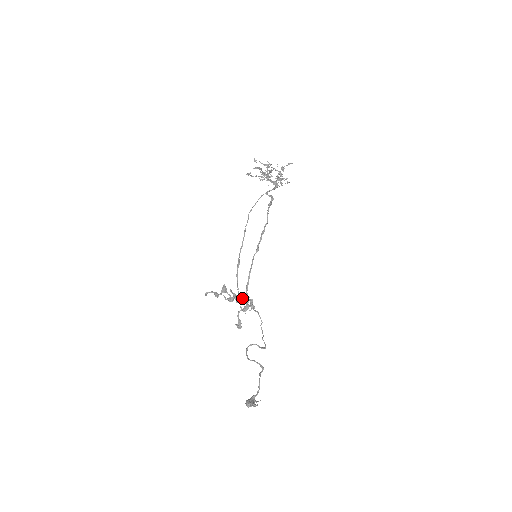
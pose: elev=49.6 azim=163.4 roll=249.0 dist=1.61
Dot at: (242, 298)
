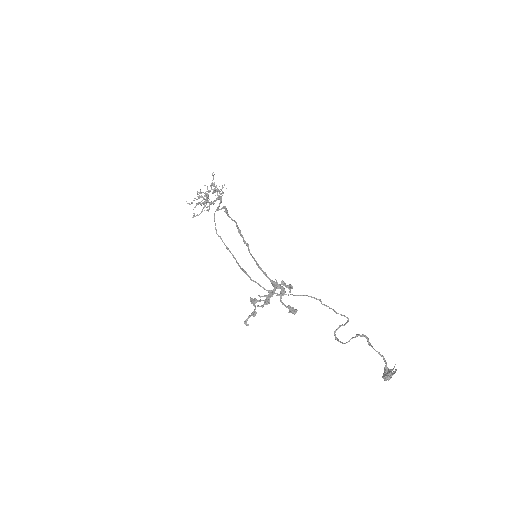
Dot at: (273, 290)
